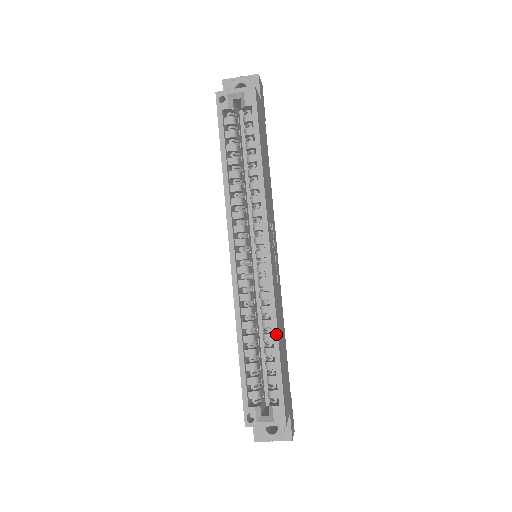
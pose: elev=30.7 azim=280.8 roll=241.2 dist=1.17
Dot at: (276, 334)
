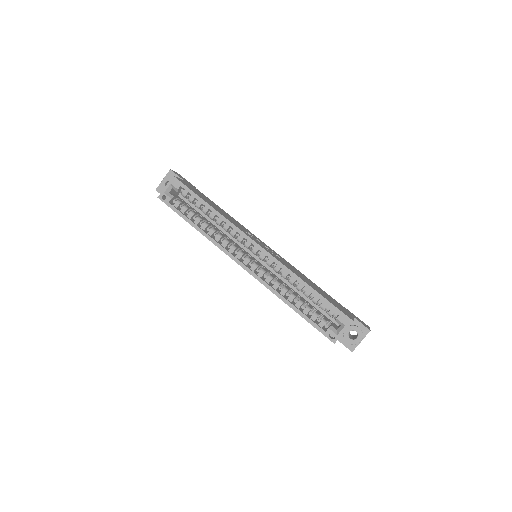
Dot at: (301, 281)
